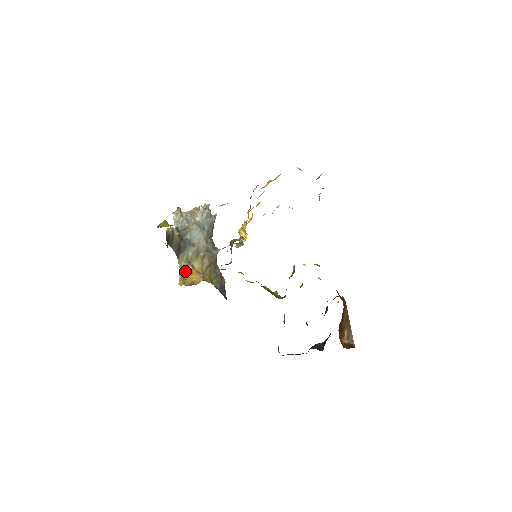
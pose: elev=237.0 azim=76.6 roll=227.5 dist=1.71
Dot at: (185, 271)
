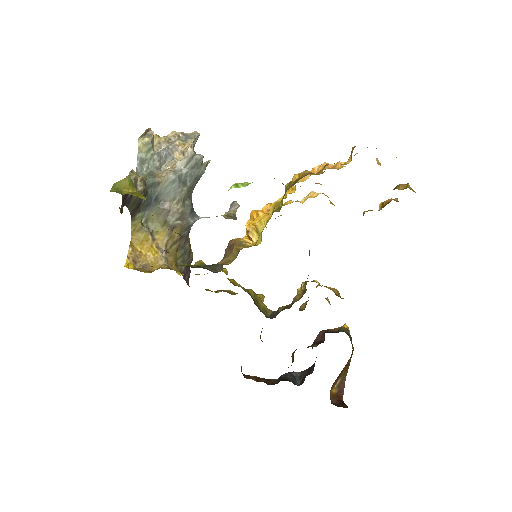
Dot at: (139, 242)
